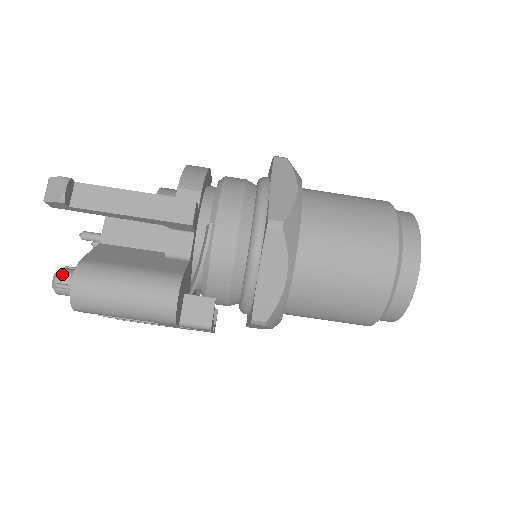
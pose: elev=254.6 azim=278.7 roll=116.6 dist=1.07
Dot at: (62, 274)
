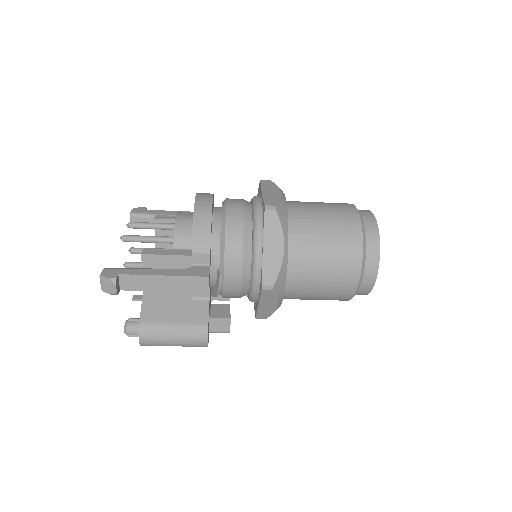
Dot at: (130, 330)
